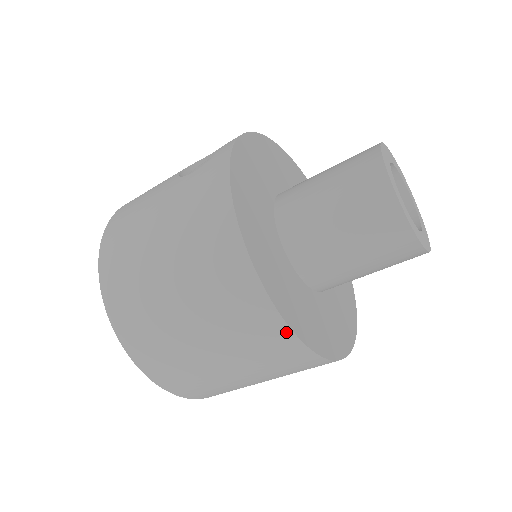
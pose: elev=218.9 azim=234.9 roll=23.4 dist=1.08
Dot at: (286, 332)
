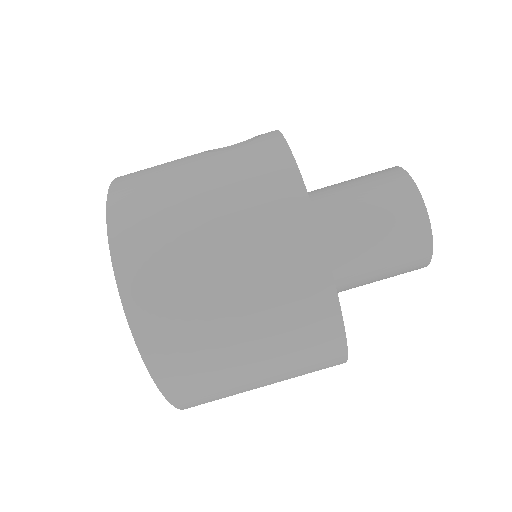
Dot at: (334, 309)
